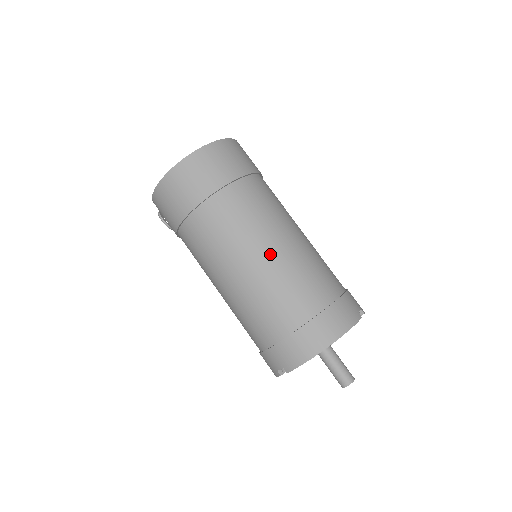
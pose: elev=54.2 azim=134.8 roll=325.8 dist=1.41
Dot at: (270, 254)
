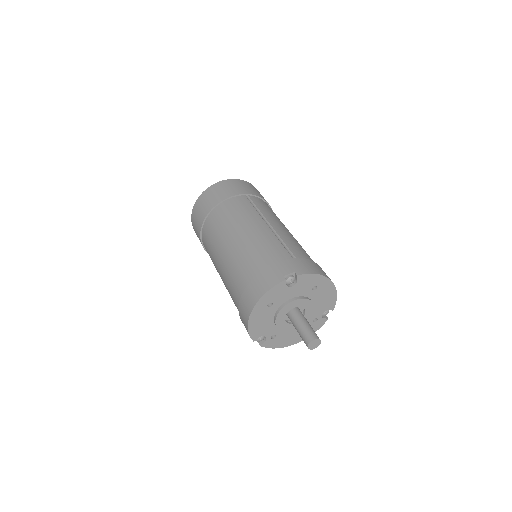
Dot at: (225, 253)
